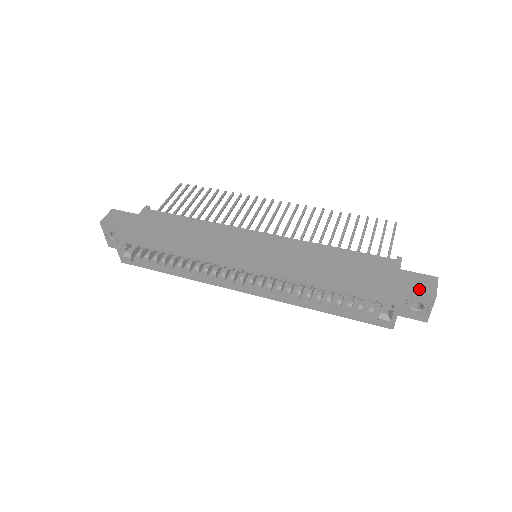
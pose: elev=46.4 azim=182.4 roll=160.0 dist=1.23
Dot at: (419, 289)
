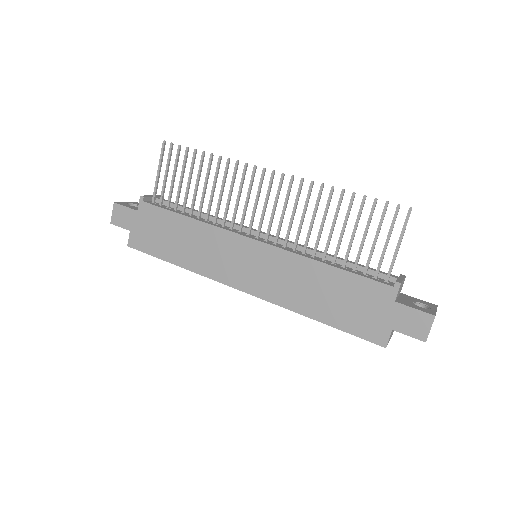
Dot at: (409, 331)
